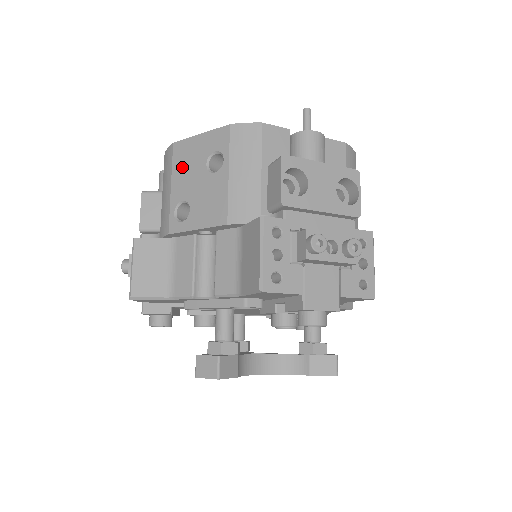
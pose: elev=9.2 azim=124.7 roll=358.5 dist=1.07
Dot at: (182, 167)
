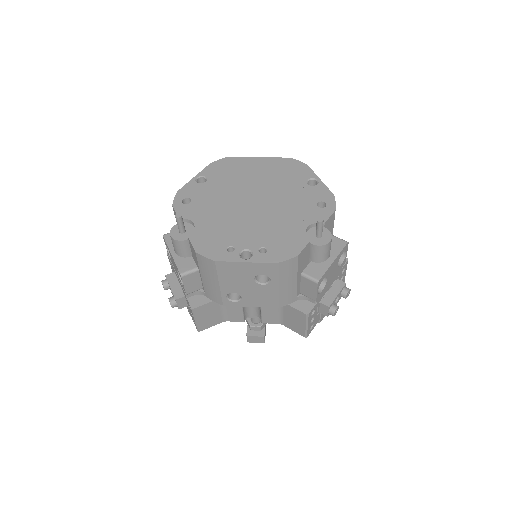
Dot at: (229, 277)
